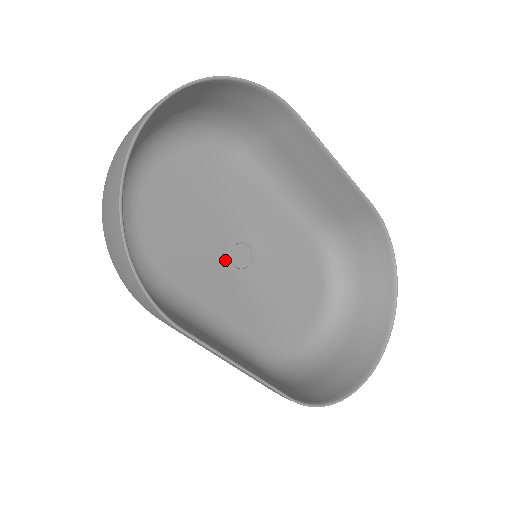
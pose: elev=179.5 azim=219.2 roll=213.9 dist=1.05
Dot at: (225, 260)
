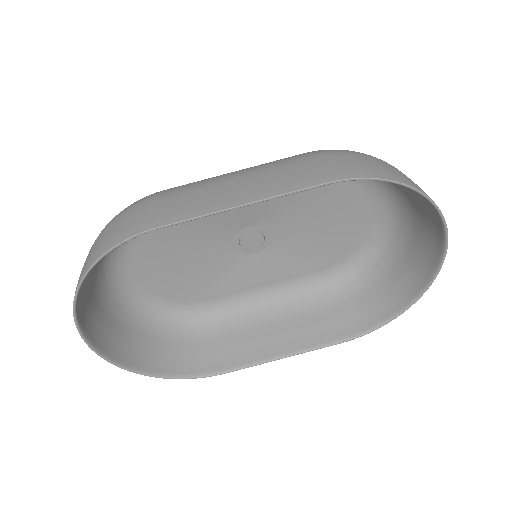
Dot at: (241, 254)
